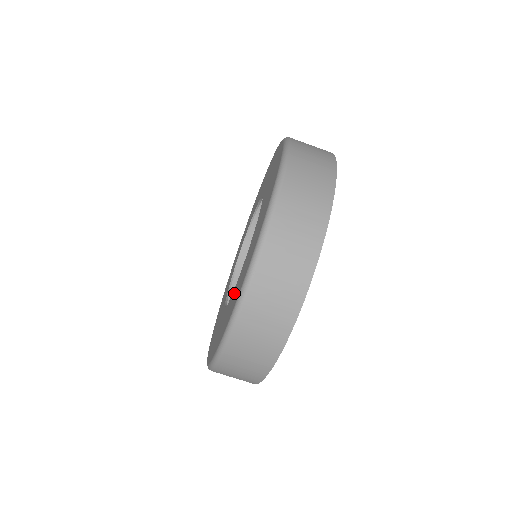
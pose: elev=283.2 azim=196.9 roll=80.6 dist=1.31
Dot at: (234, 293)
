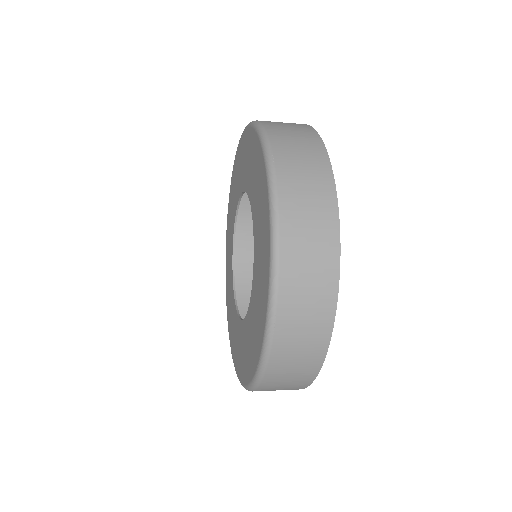
Dot at: (251, 322)
